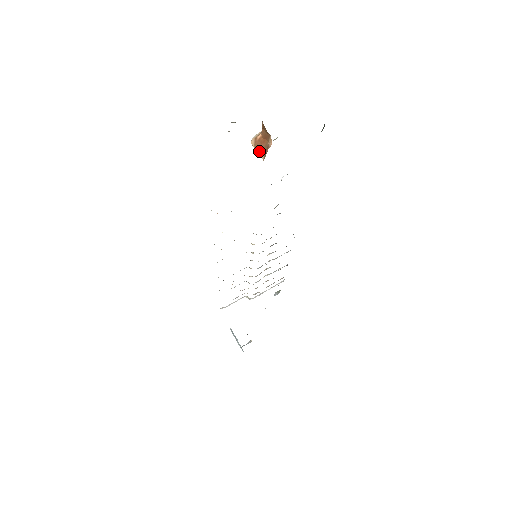
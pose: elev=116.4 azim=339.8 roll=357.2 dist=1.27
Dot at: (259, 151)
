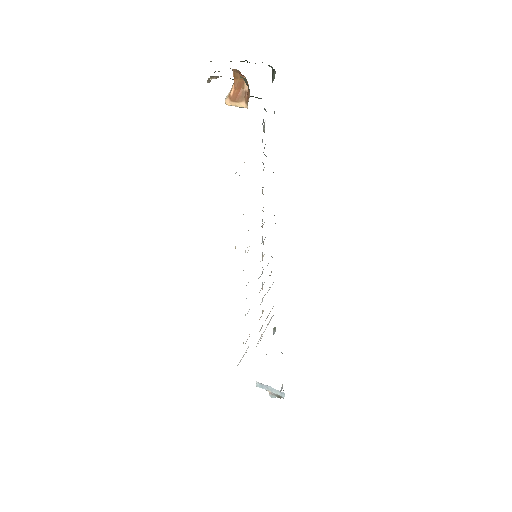
Dot at: (238, 102)
